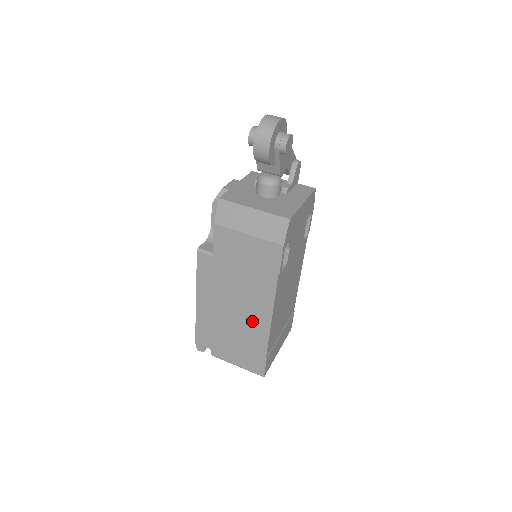
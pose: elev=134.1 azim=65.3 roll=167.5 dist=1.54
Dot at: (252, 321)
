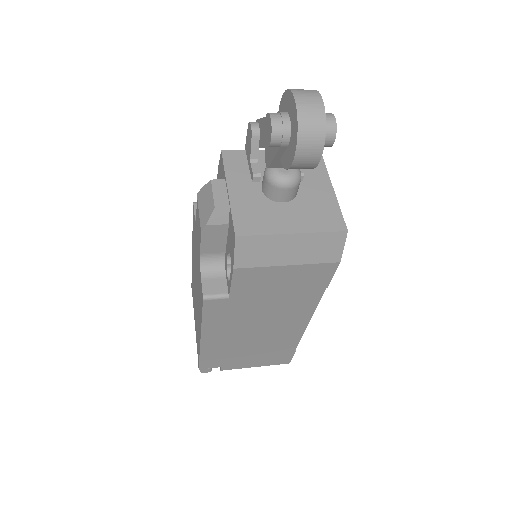
Dot at: (281, 332)
